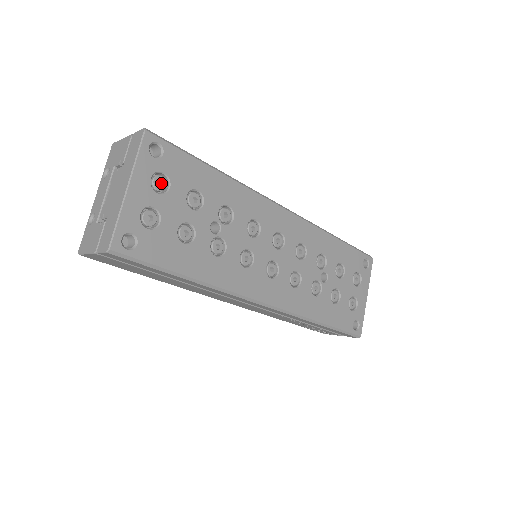
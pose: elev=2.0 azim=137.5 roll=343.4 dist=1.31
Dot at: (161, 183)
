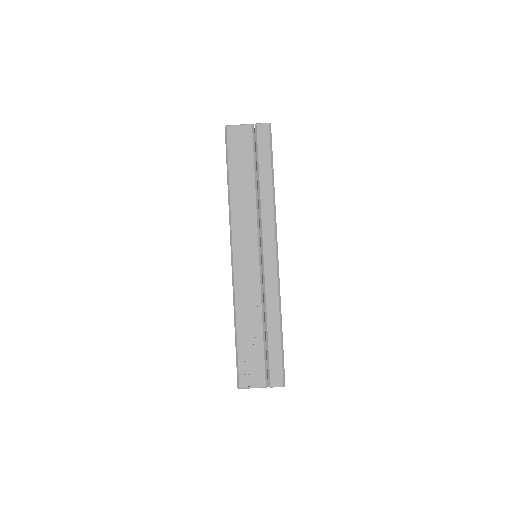
Dot at: occluded
